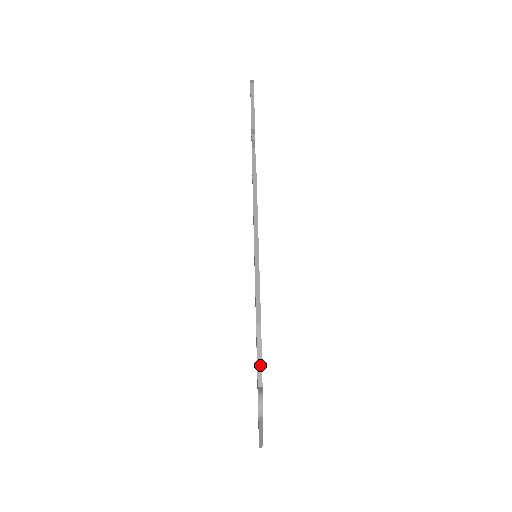
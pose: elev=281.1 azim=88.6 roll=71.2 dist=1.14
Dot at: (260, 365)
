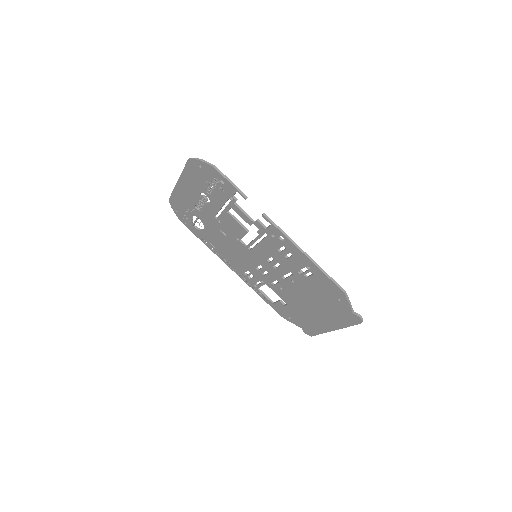
Dot at: (351, 305)
